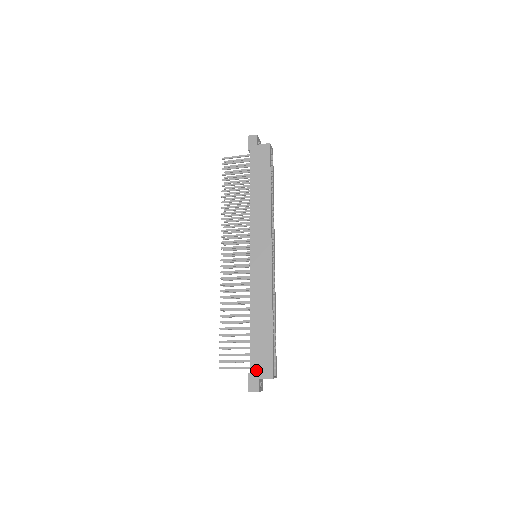
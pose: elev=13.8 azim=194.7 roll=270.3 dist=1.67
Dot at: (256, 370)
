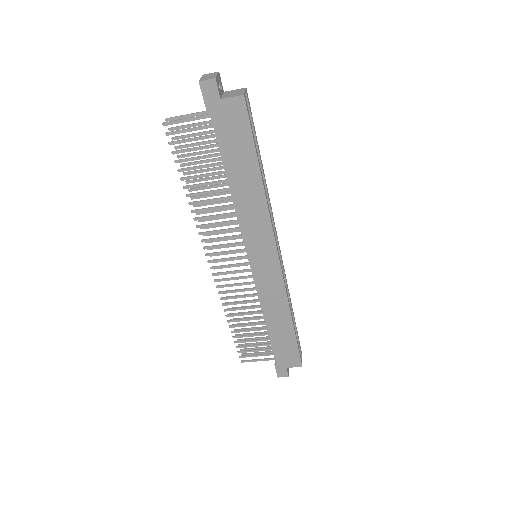
Dot at: (282, 363)
